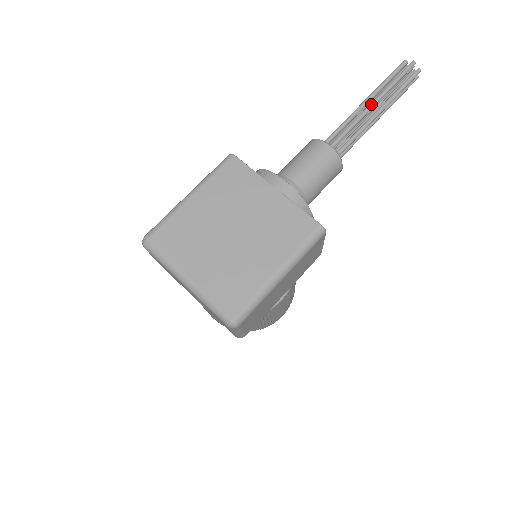
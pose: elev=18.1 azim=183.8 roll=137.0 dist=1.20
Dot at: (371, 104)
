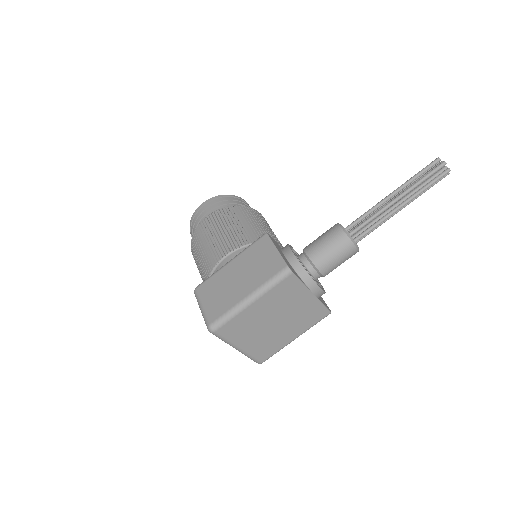
Dot at: (400, 208)
